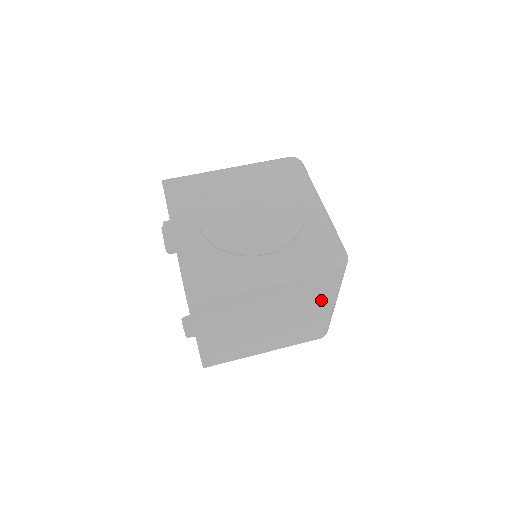
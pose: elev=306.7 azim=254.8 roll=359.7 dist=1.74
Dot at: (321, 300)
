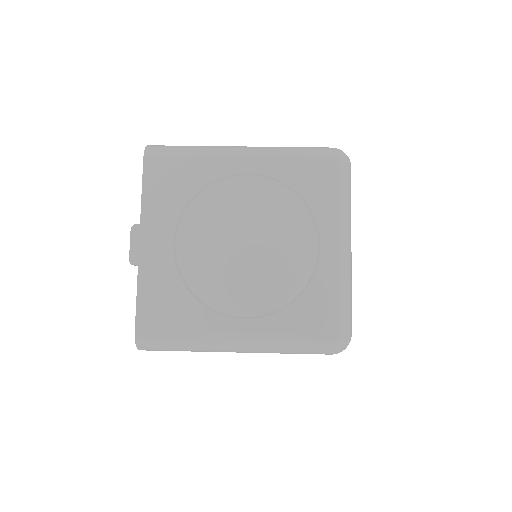
Dot at: occluded
